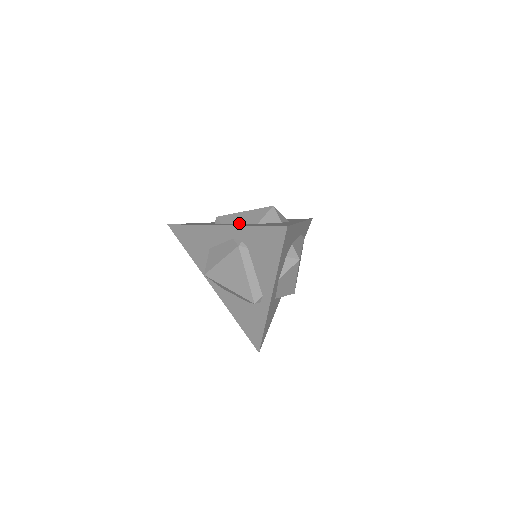
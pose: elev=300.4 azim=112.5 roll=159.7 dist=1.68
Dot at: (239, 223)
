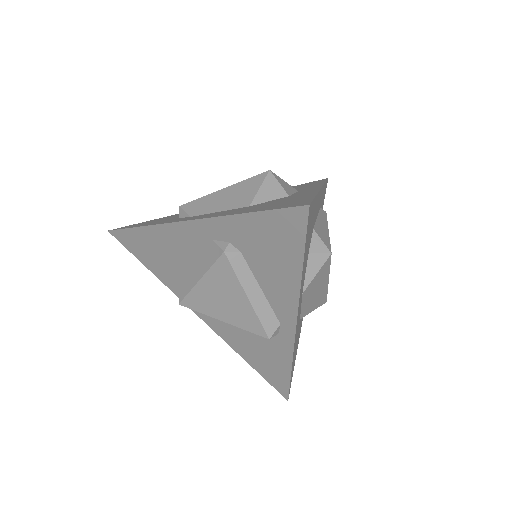
Dot at: (218, 210)
